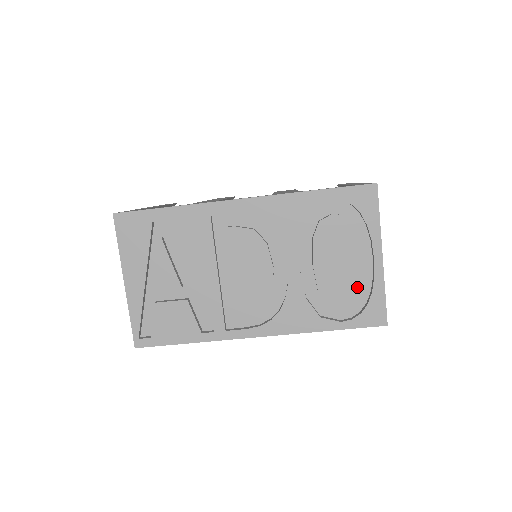
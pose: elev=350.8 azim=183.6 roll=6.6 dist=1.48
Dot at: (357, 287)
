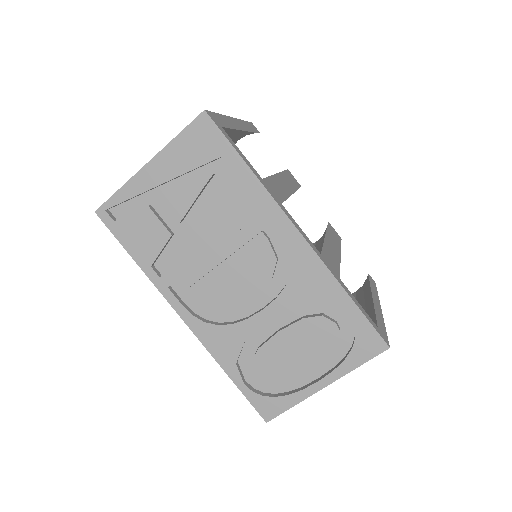
Dot at: (283, 380)
